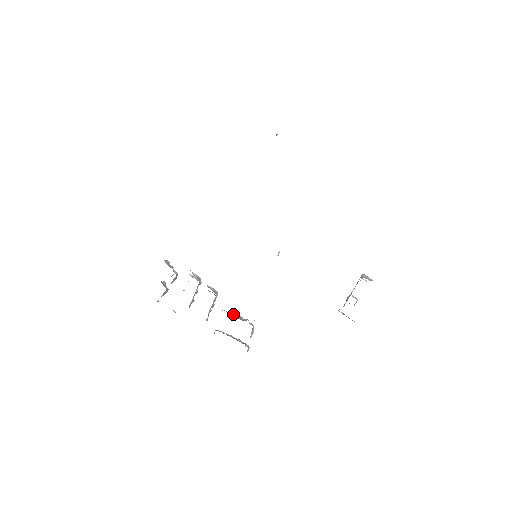
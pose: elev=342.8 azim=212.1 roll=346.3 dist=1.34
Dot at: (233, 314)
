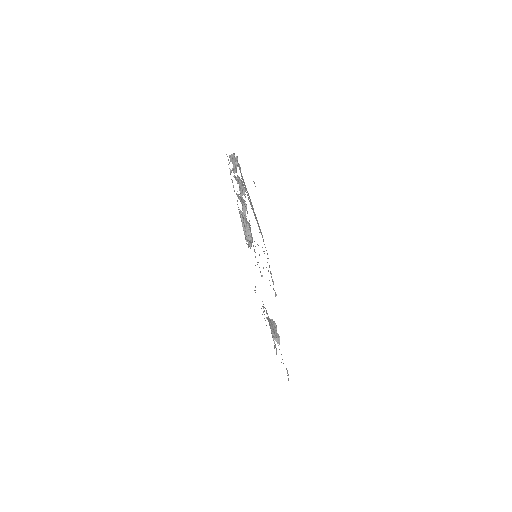
Dot at: (248, 228)
